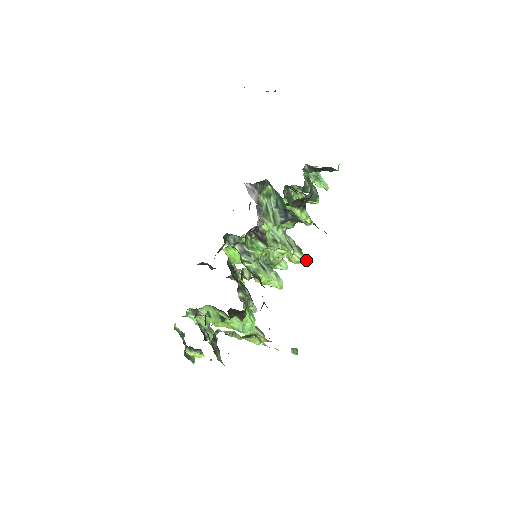
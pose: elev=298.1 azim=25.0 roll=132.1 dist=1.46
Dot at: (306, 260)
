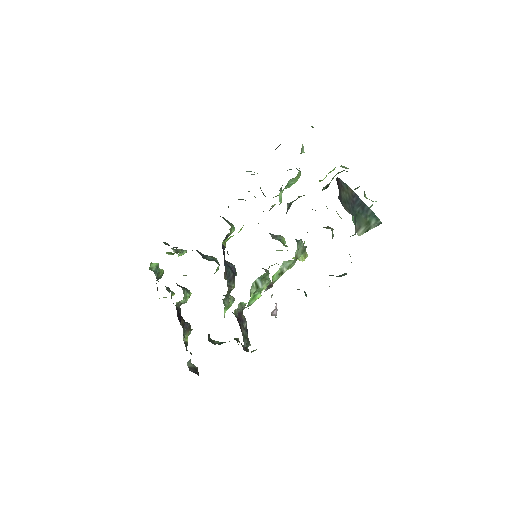
Dot at: (305, 258)
